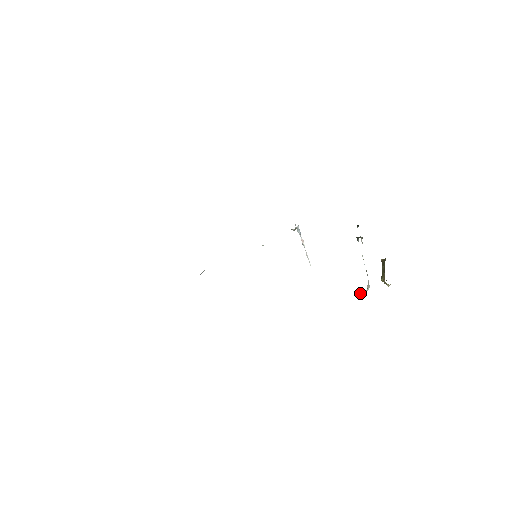
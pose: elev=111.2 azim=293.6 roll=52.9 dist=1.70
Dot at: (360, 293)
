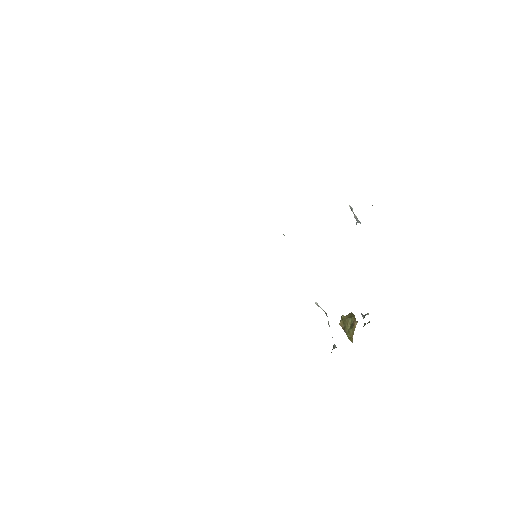
Dot at: (318, 306)
